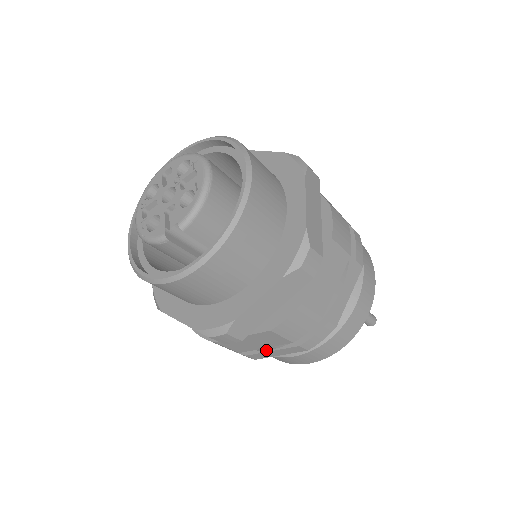
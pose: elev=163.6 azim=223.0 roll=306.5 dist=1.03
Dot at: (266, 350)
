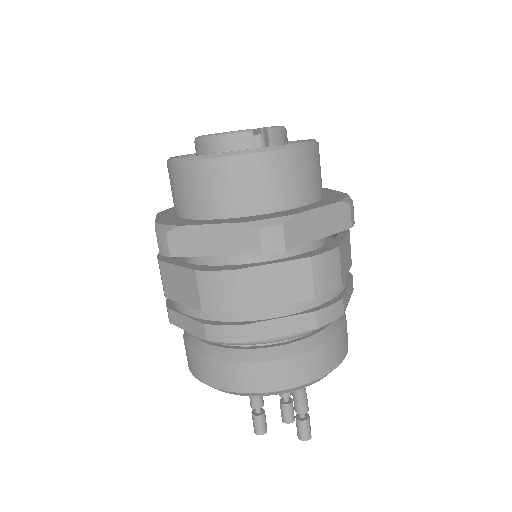
Dot at: (272, 318)
